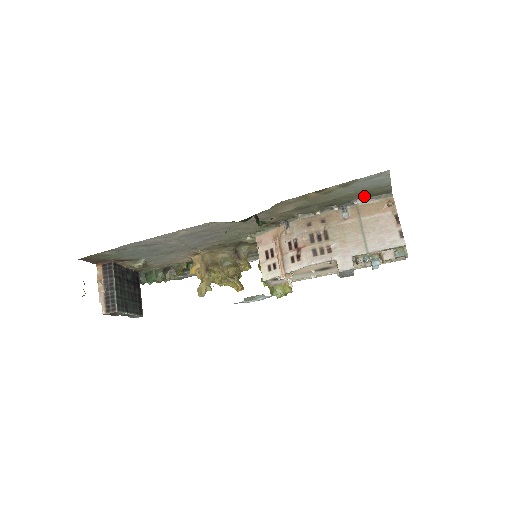
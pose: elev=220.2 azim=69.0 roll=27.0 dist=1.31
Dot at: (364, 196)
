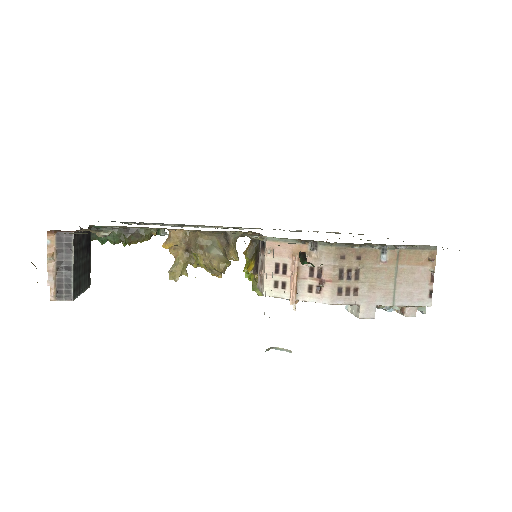
Dot at: (412, 245)
